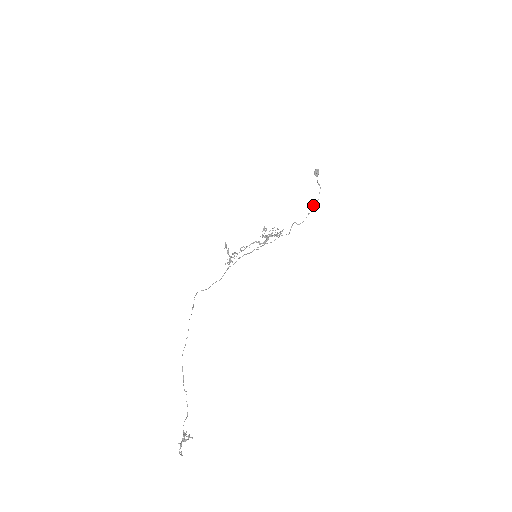
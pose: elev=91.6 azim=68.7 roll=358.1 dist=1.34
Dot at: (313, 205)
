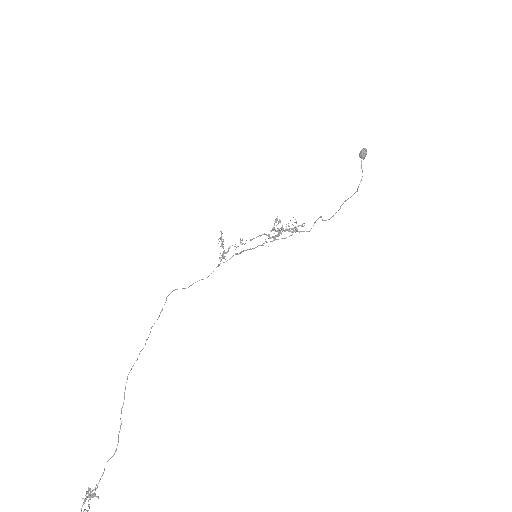
Dot at: (348, 198)
